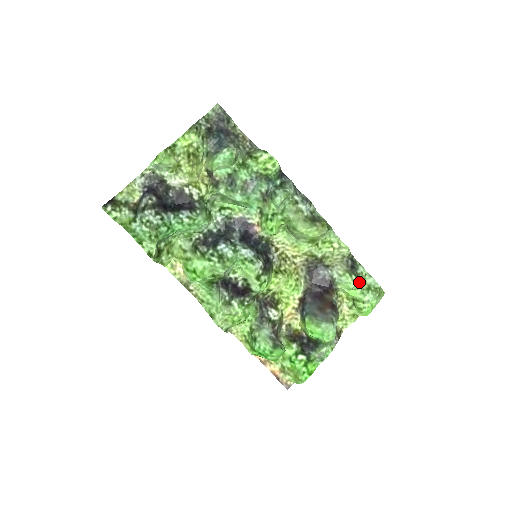
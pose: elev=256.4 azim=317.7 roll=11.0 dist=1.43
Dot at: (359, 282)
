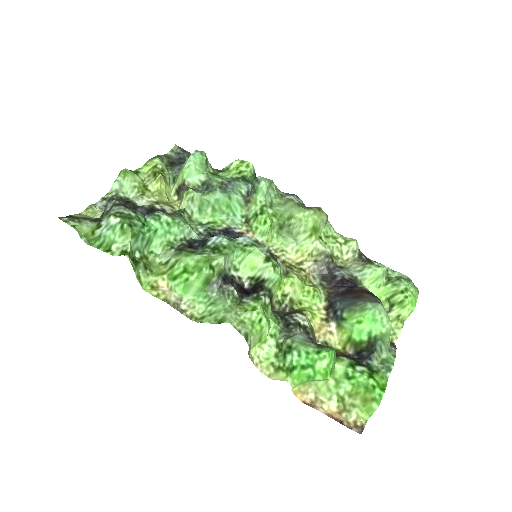
Dot at: occluded
